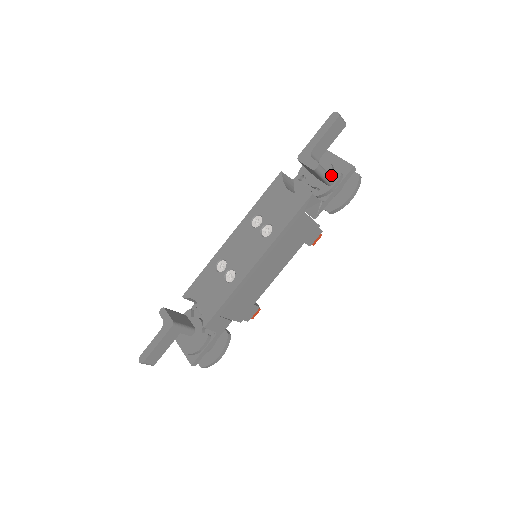
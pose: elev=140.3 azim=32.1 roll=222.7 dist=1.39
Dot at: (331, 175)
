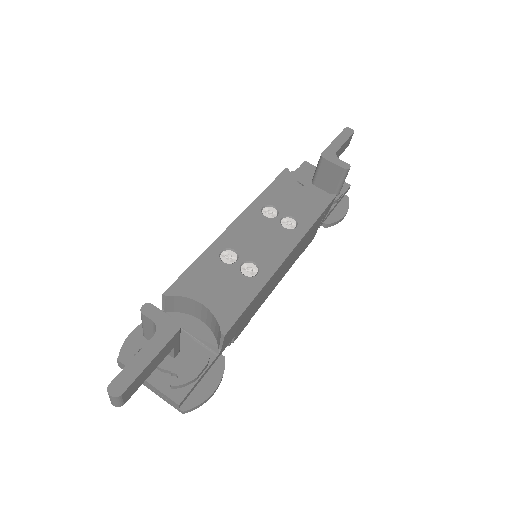
Dot at: occluded
